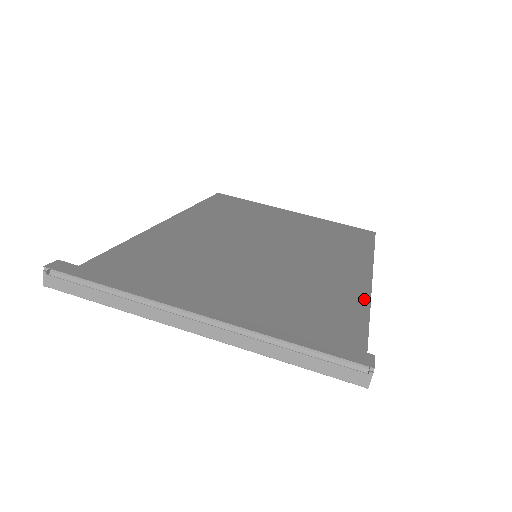
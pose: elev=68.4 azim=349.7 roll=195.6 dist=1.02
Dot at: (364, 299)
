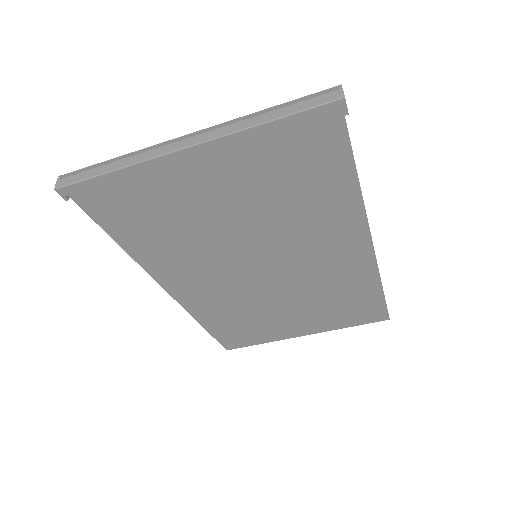
Dot at: (359, 211)
